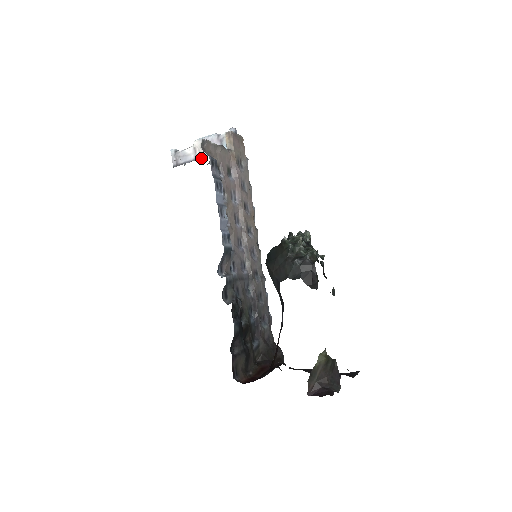
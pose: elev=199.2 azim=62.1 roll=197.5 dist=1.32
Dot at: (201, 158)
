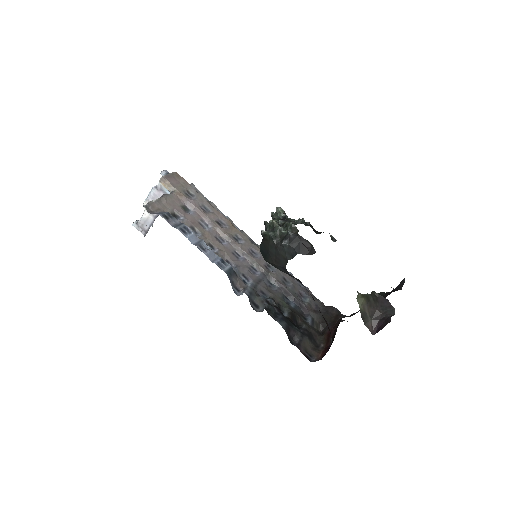
Dot at: (158, 214)
